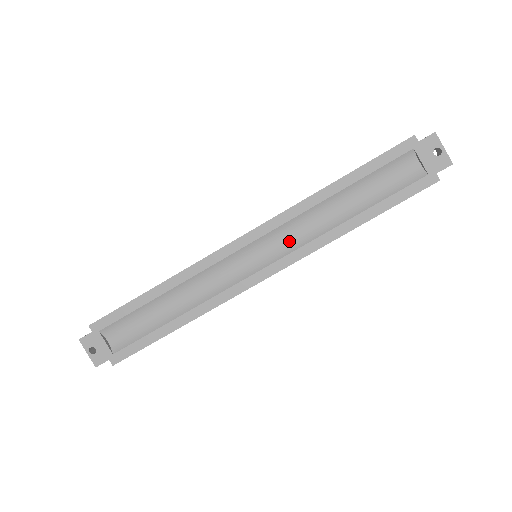
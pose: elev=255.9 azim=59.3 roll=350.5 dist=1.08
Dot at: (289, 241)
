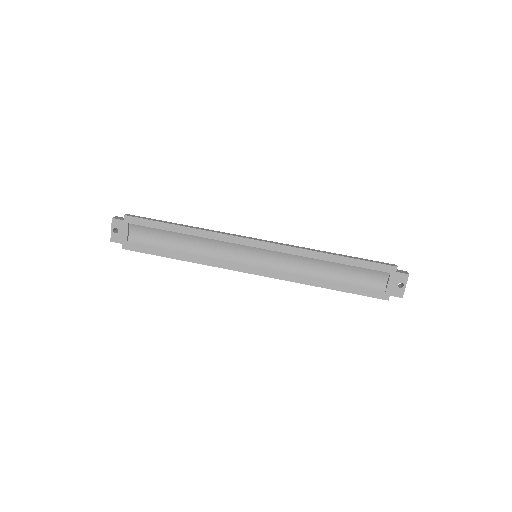
Dot at: (281, 264)
